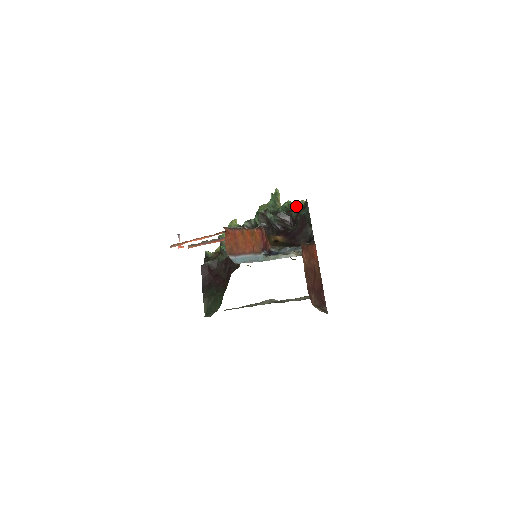
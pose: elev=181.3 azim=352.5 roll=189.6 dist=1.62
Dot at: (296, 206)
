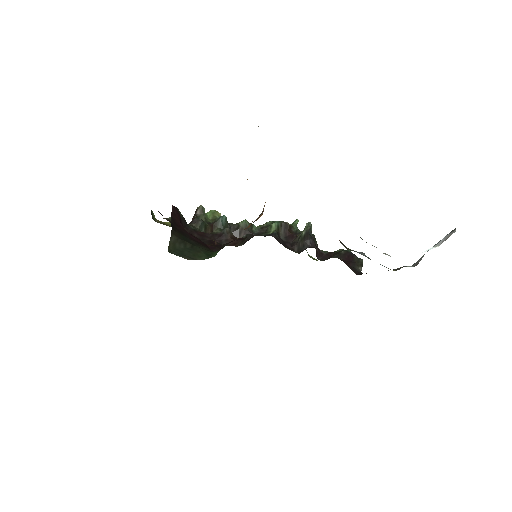
Dot at: occluded
